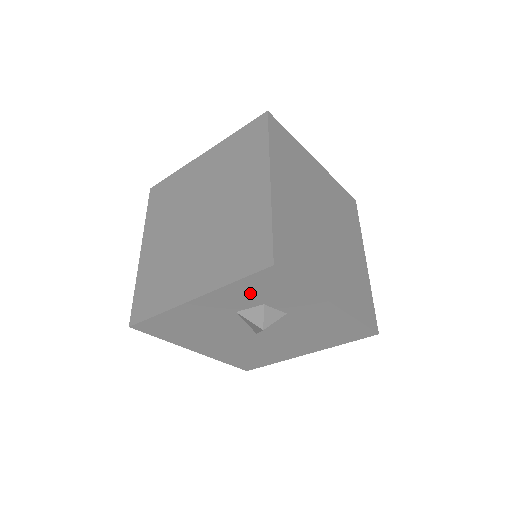
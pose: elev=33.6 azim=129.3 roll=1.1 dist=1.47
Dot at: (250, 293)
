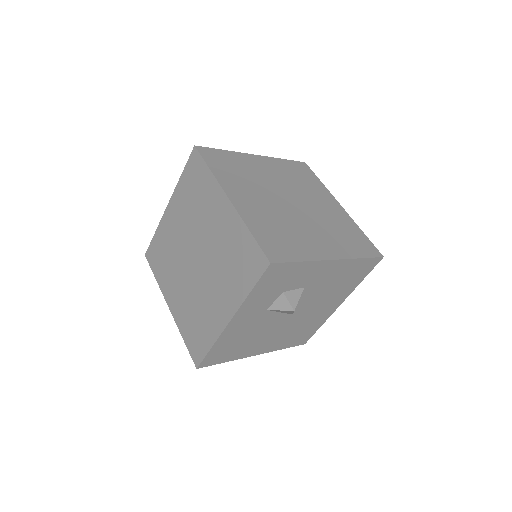
Dot at: (267, 291)
